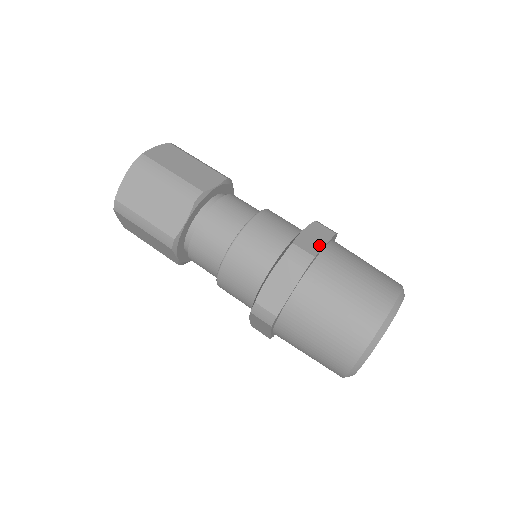
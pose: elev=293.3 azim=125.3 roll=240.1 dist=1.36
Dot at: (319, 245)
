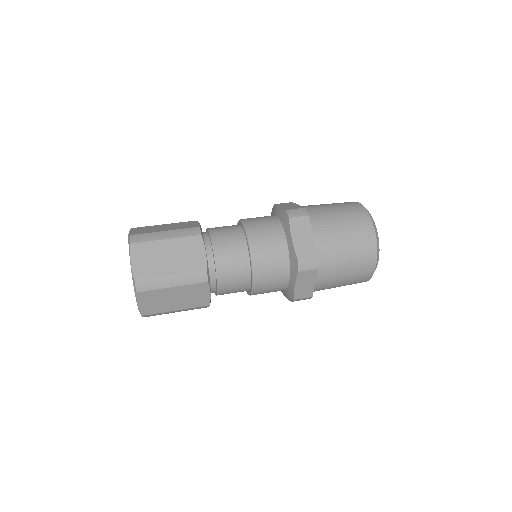
Dot at: (296, 206)
